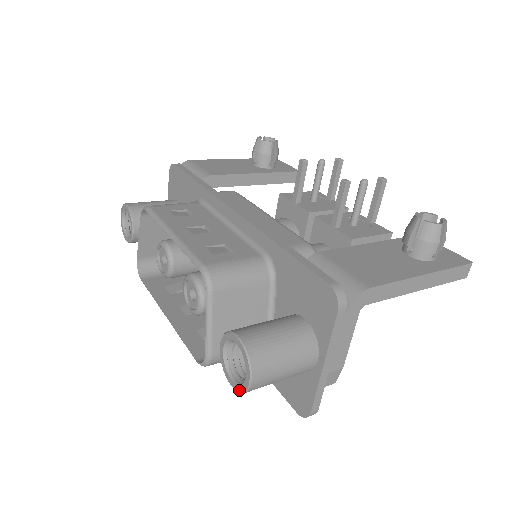
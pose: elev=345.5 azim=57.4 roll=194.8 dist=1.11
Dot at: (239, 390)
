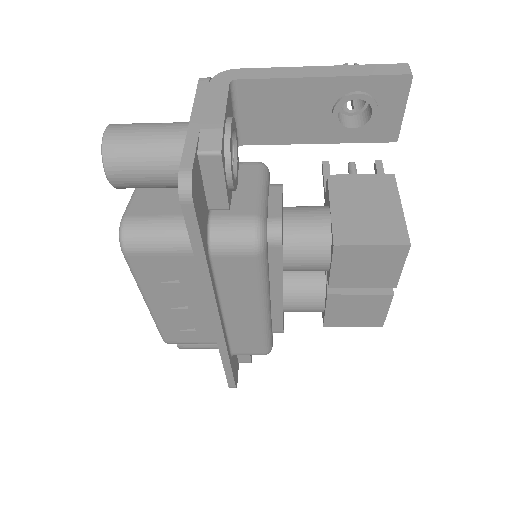
Dot at: (102, 158)
